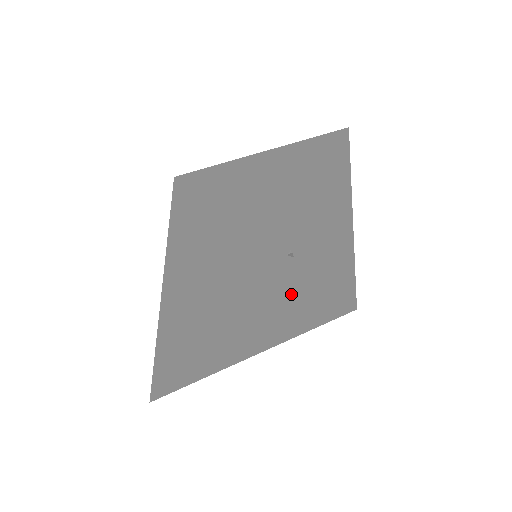
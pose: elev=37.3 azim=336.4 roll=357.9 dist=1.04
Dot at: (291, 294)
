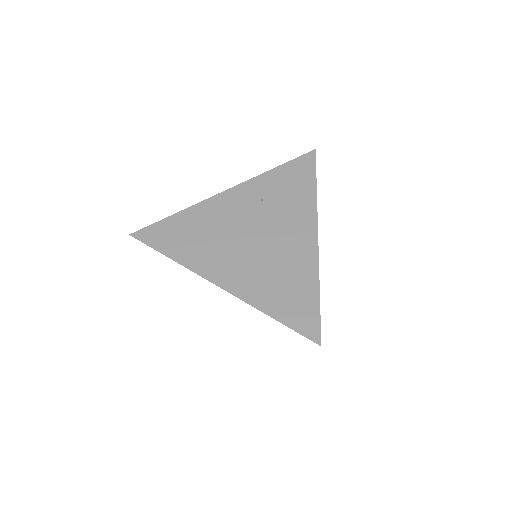
Dot at: (253, 240)
